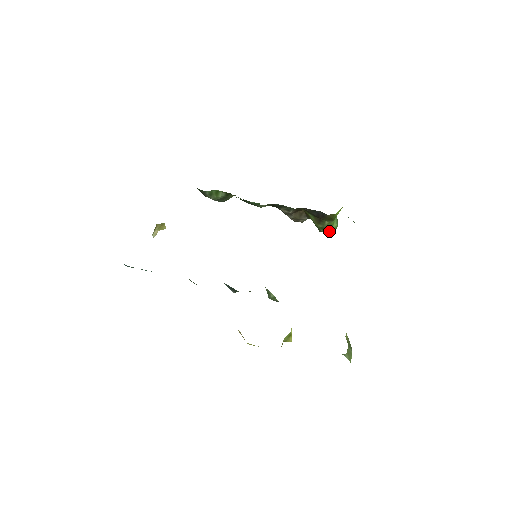
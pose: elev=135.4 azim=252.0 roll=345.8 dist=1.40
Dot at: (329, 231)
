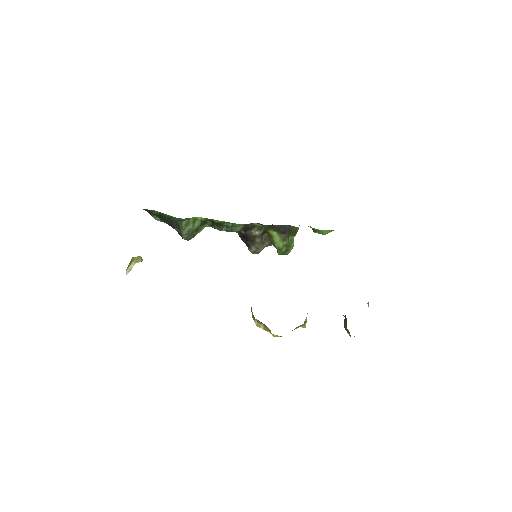
Dot at: (287, 252)
